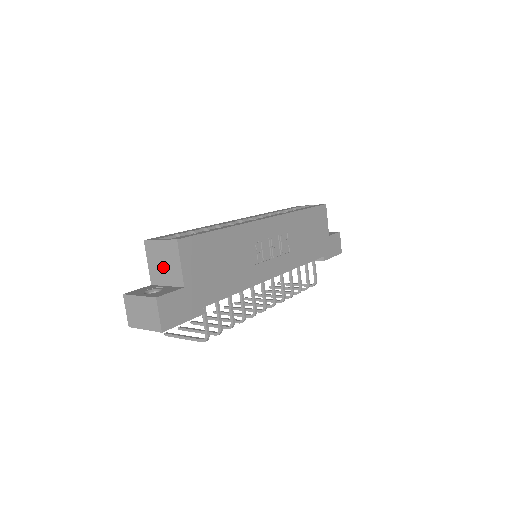
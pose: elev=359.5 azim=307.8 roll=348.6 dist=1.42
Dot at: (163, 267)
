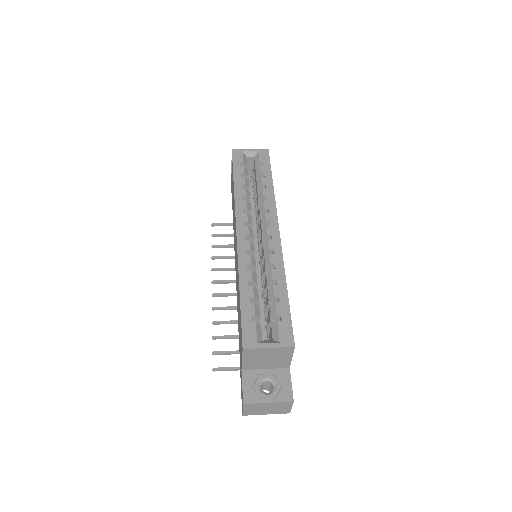
Dot at: (266, 361)
